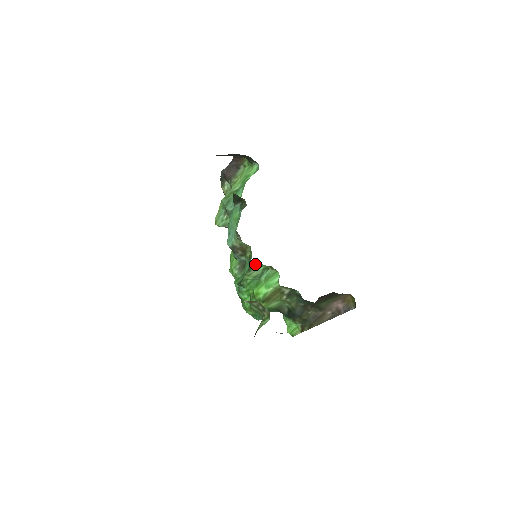
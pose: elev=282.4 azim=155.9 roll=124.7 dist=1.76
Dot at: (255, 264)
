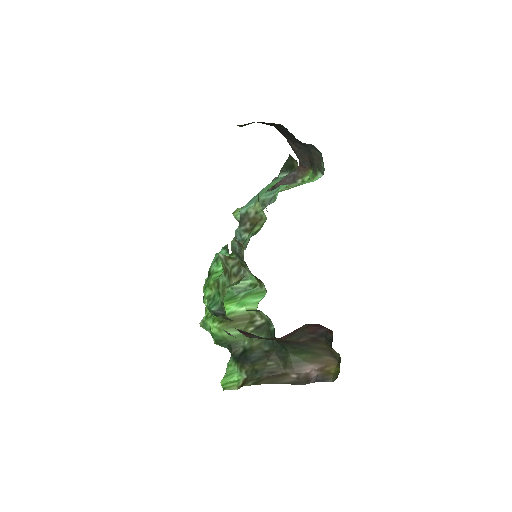
Dot at: (245, 272)
